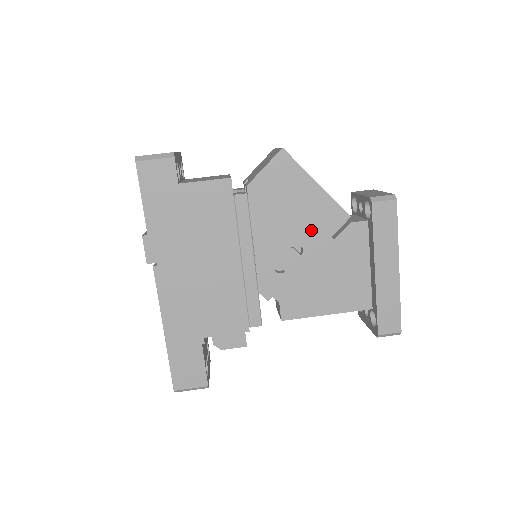
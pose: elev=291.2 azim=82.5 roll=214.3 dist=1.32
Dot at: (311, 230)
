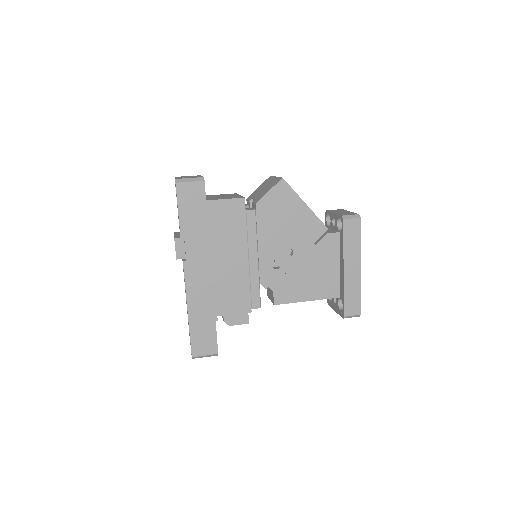
Dot at: (300, 238)
